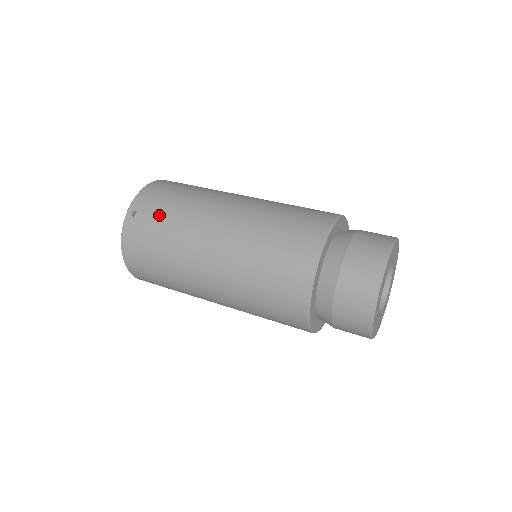
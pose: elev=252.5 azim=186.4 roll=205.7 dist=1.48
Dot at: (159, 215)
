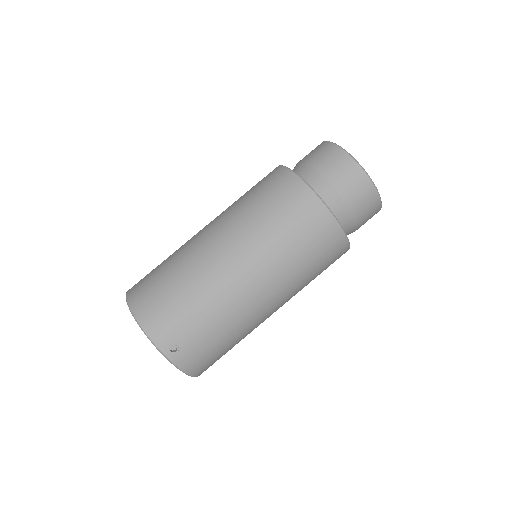
Dot at: (194, 326)
